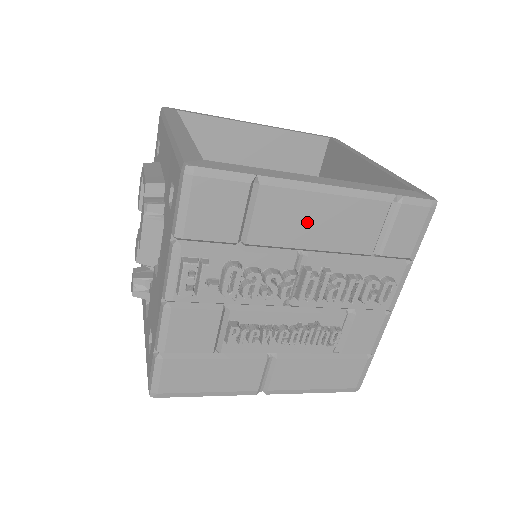
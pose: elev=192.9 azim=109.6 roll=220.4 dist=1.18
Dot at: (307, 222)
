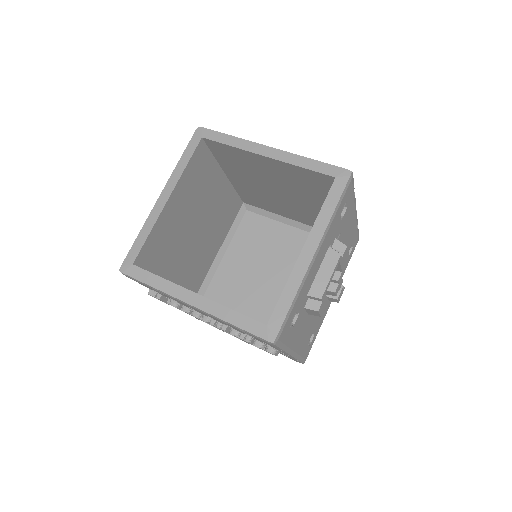
Dot at: (195, 309)
